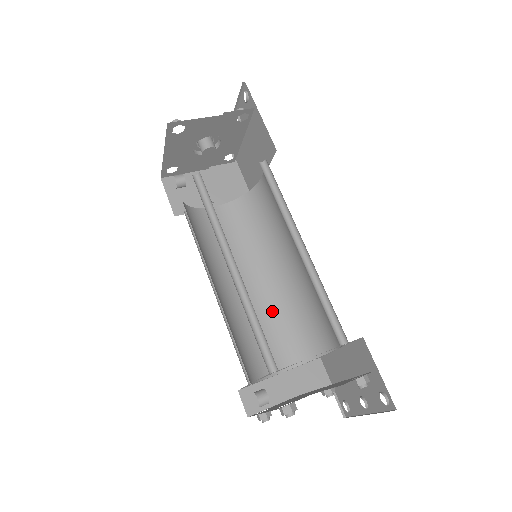
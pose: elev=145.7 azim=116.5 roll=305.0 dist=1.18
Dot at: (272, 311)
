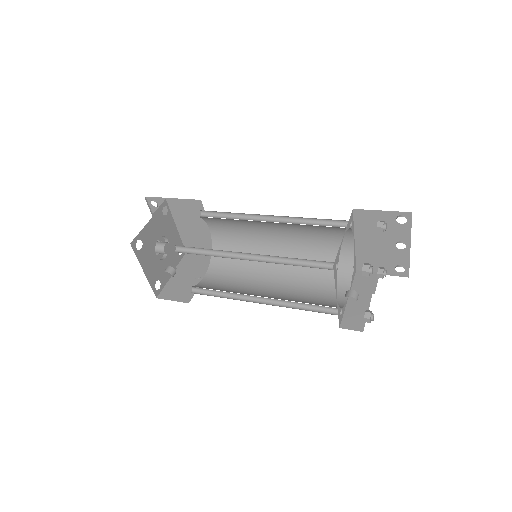
Dot at: (301, 279)
